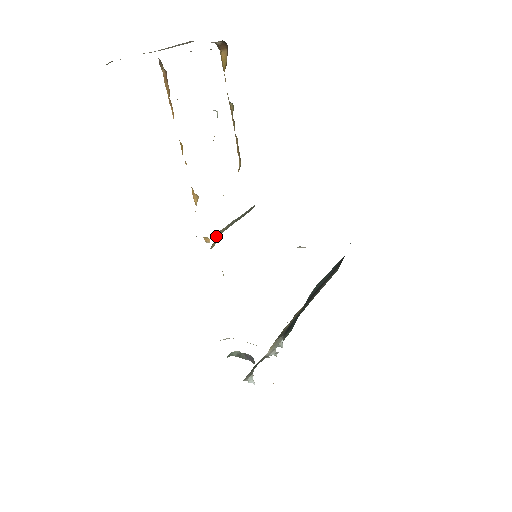
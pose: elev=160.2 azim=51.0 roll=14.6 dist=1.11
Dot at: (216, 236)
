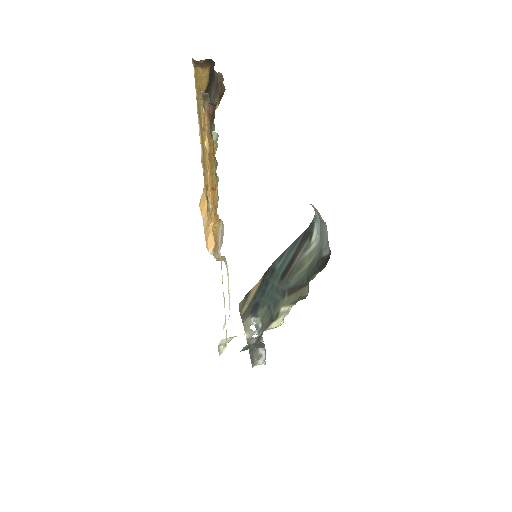
Dot at: occluded
